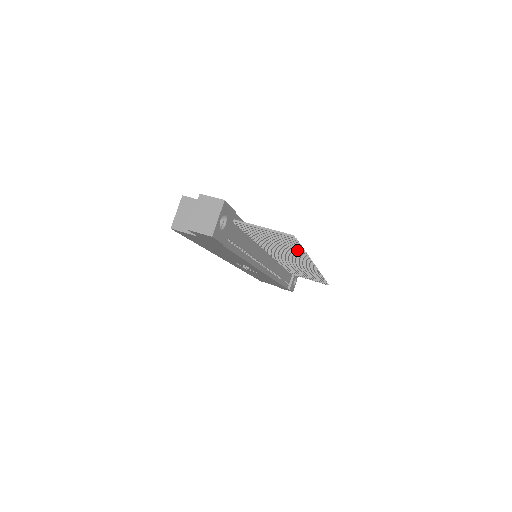
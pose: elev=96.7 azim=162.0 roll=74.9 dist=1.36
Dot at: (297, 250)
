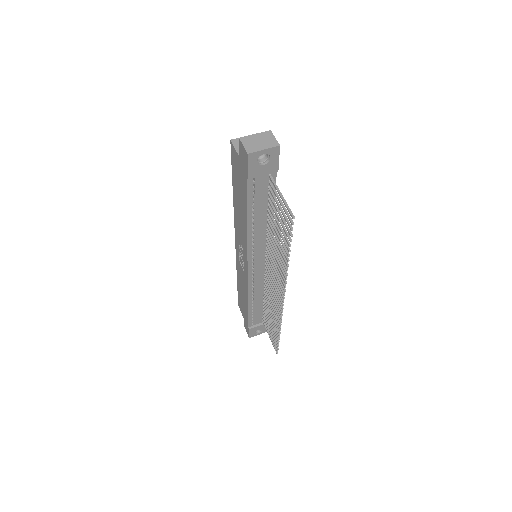
Dot at: (286, 251)
